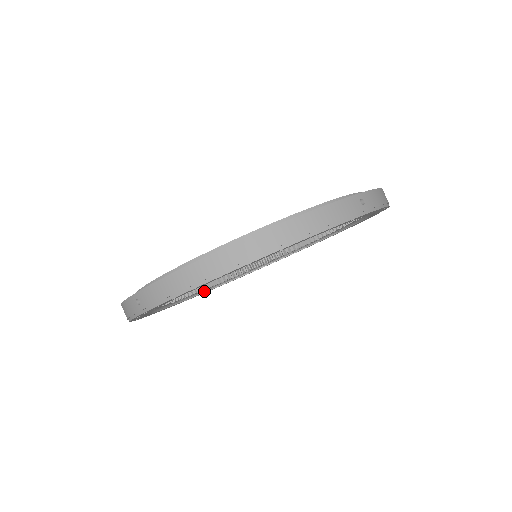
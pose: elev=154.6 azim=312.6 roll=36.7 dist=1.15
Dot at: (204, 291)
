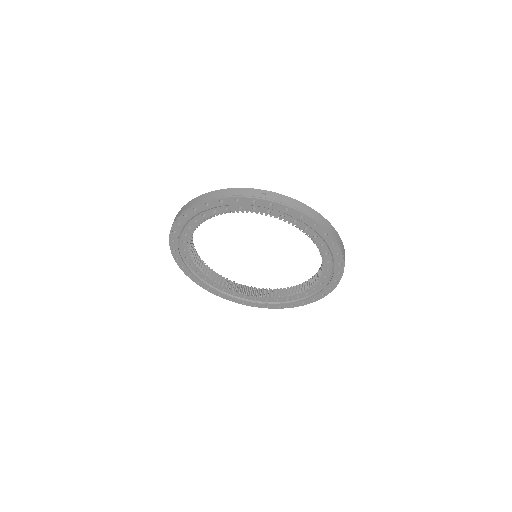
Dot at: (255, 302)
